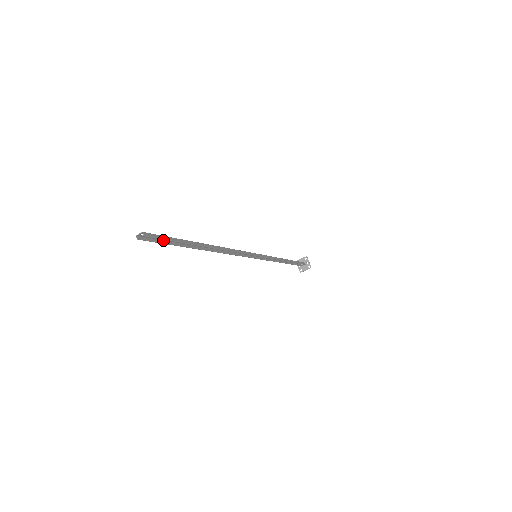
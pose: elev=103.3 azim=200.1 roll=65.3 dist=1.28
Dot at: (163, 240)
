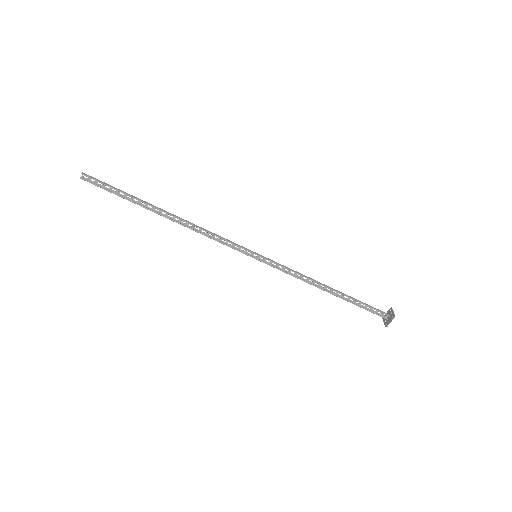
Dot at: (110, 191)
